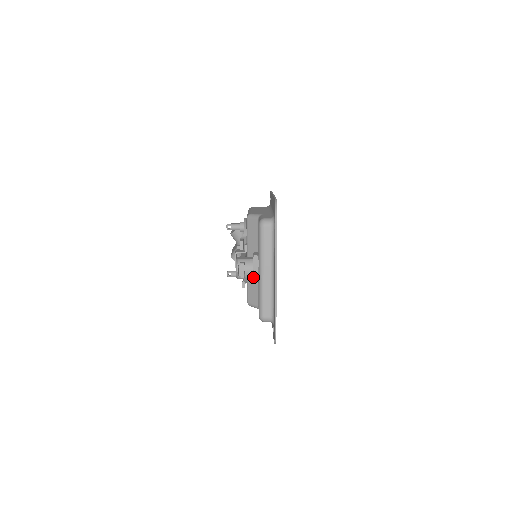
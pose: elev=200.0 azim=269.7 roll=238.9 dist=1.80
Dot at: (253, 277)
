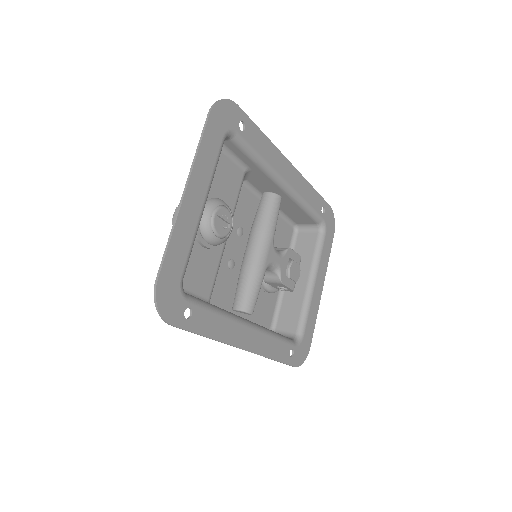
Dot at: occluded
